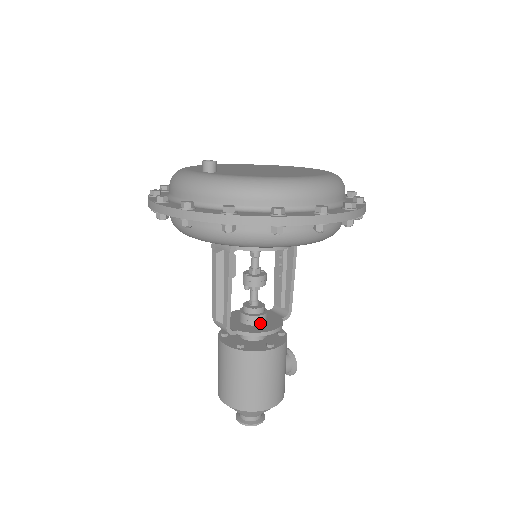
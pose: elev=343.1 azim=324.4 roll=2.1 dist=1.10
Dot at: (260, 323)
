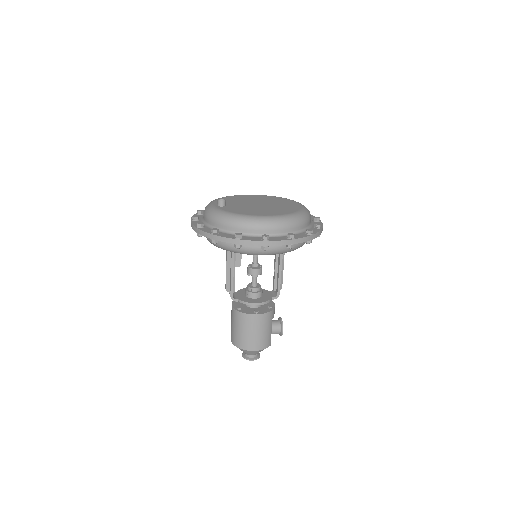
Dot at: (254, 297)
